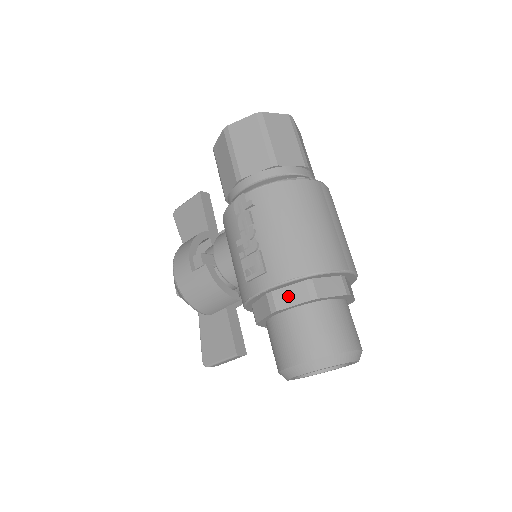
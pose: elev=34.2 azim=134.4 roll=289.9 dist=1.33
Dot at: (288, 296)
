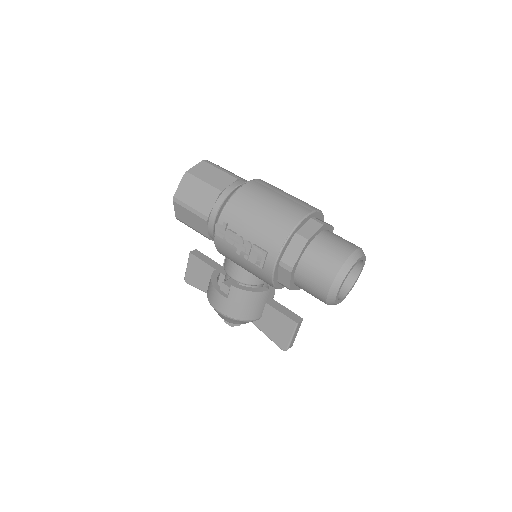
Dot at: (291, 254)
